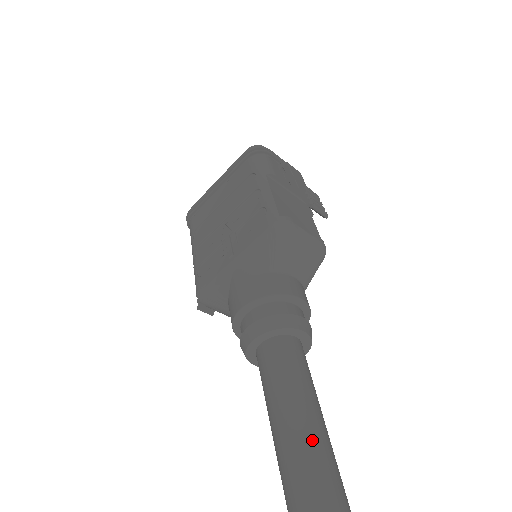
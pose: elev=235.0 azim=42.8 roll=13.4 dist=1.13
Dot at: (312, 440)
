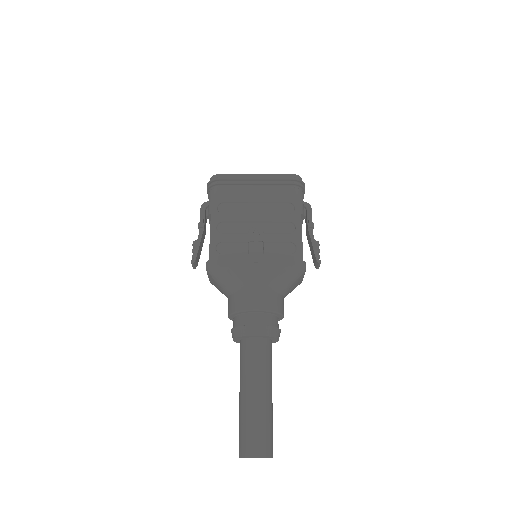
Dot at: (270, 414)
